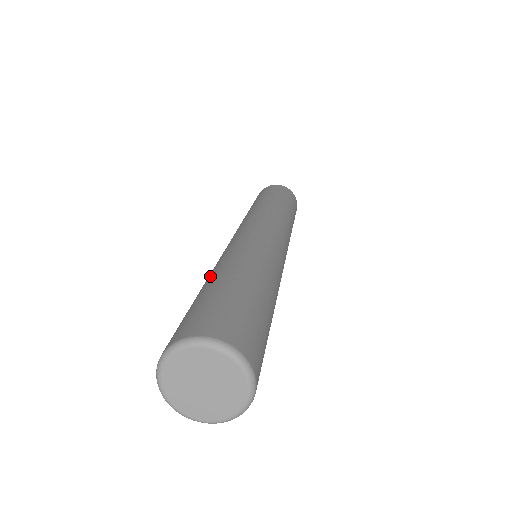
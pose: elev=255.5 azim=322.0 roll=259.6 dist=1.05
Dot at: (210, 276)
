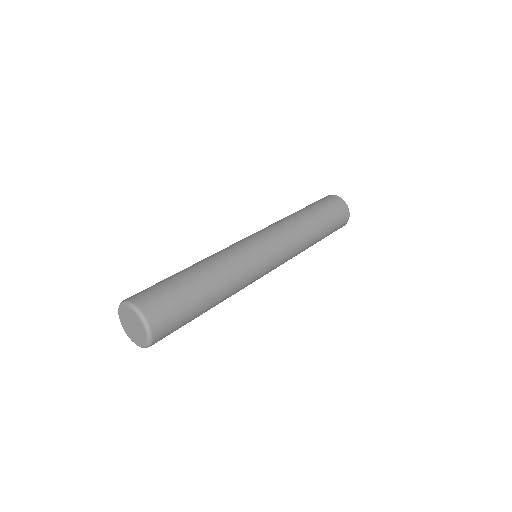
Dot at: (192, 265)
